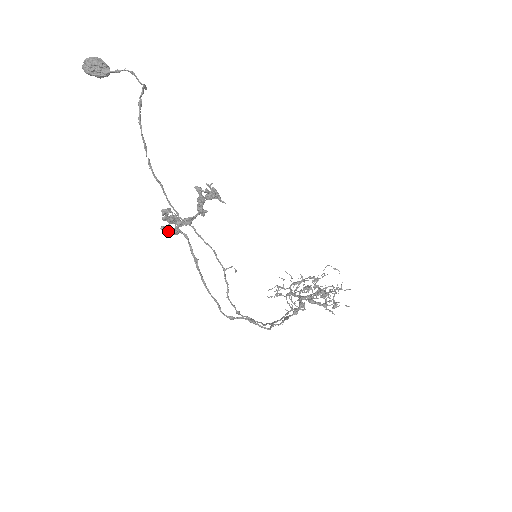
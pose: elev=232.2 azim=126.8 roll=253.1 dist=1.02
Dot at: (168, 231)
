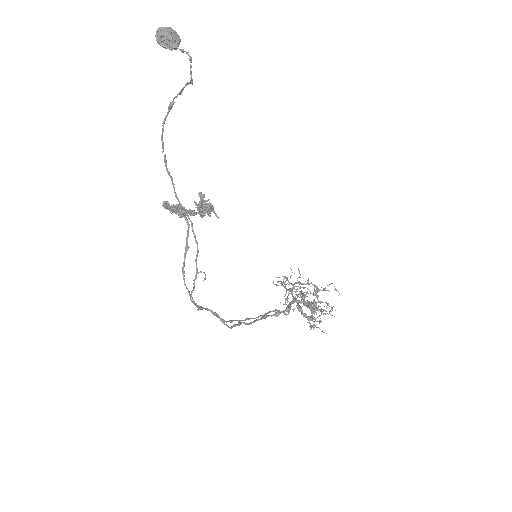
Dot at: occluded
